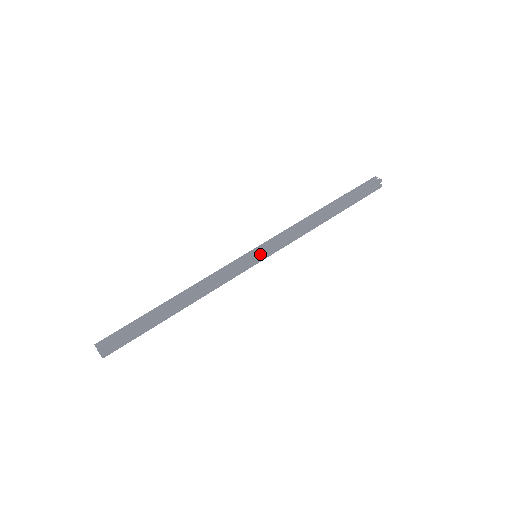
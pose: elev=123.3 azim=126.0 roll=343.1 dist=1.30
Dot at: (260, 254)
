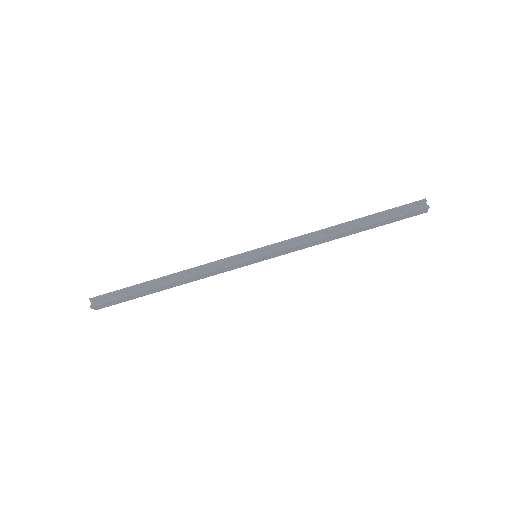
Dot at: (259, 258)
